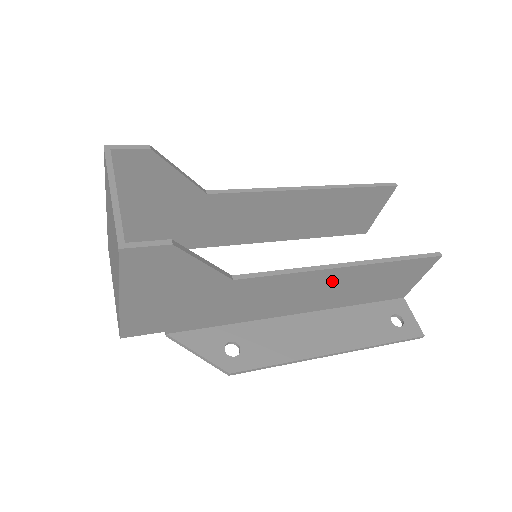
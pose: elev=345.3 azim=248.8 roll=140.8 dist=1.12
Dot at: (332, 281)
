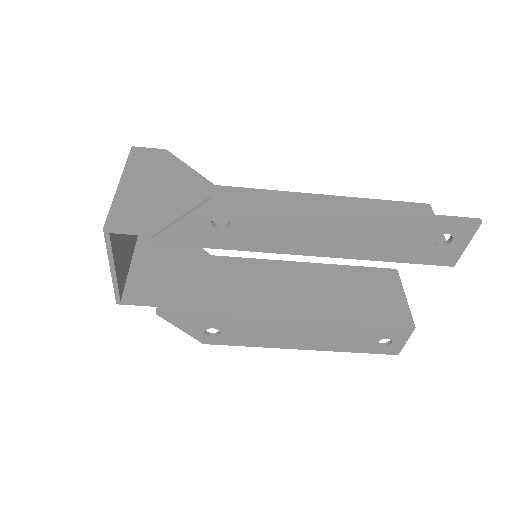
Dot at: occluded
